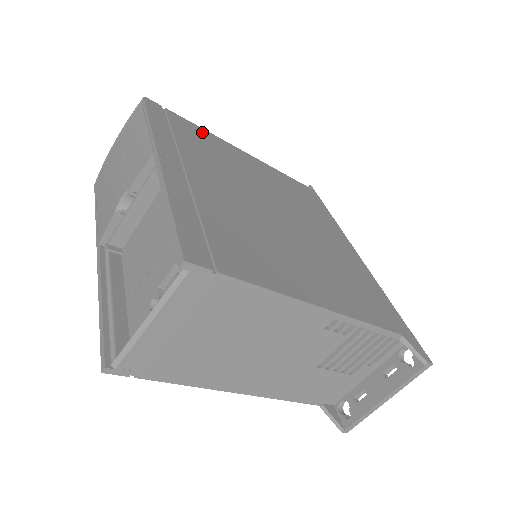
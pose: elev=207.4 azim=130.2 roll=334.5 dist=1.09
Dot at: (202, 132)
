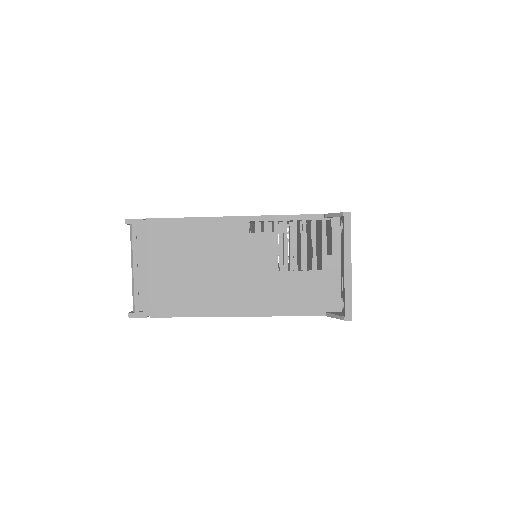
Dot at: occluded
